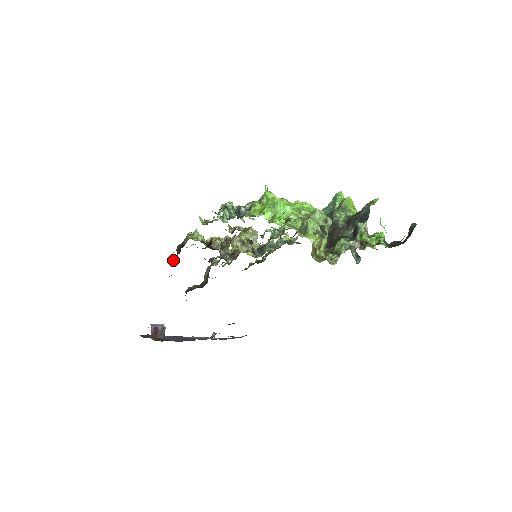
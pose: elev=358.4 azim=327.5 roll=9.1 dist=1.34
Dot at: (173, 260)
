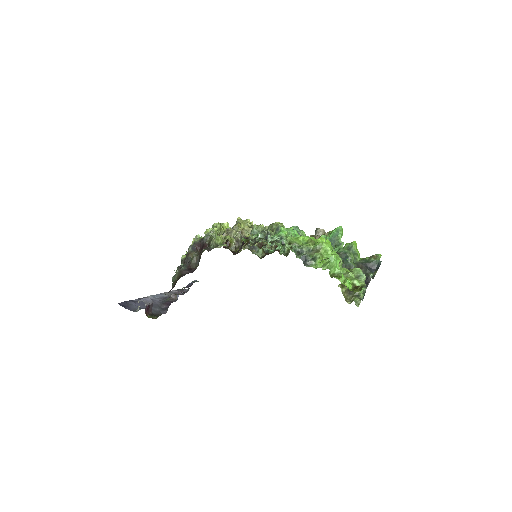
Dot at: (190, 255)
